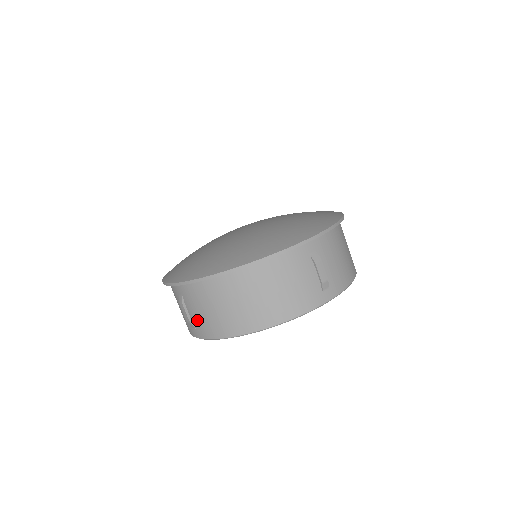
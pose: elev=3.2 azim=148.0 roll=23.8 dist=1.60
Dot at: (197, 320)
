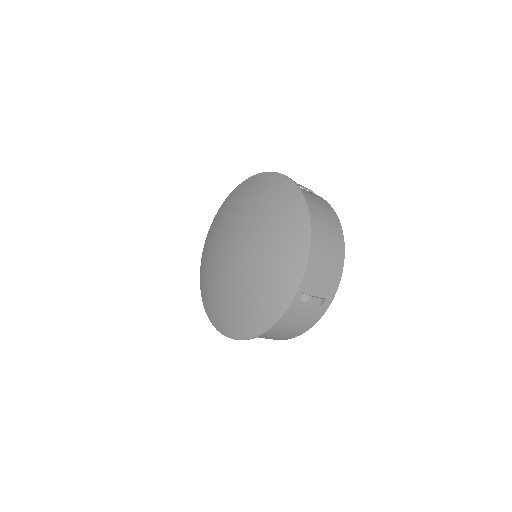
Dot at: occluded
